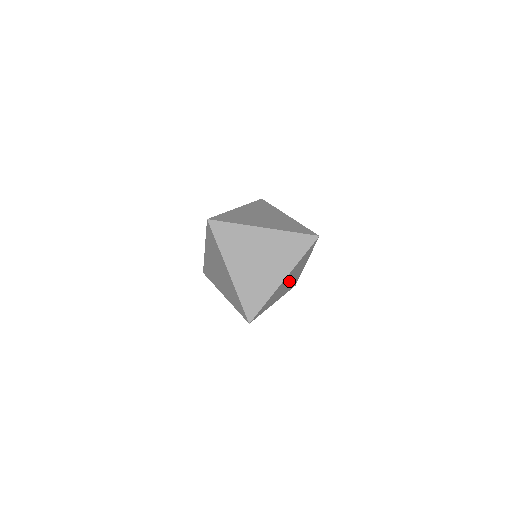
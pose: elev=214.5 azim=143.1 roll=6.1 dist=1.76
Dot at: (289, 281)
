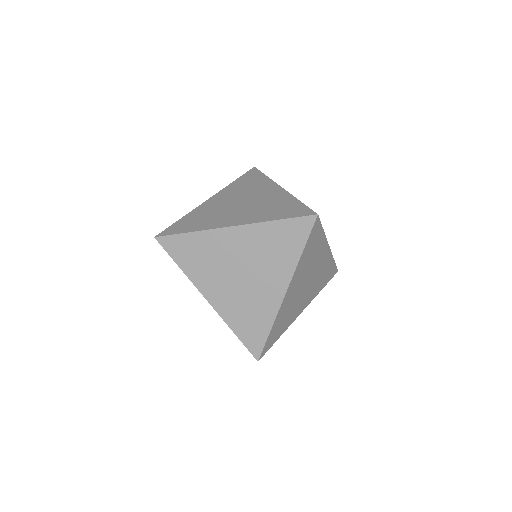
Dot at: (308, 282)
